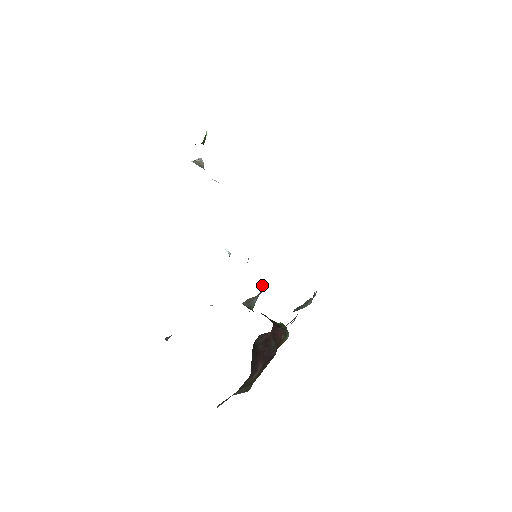
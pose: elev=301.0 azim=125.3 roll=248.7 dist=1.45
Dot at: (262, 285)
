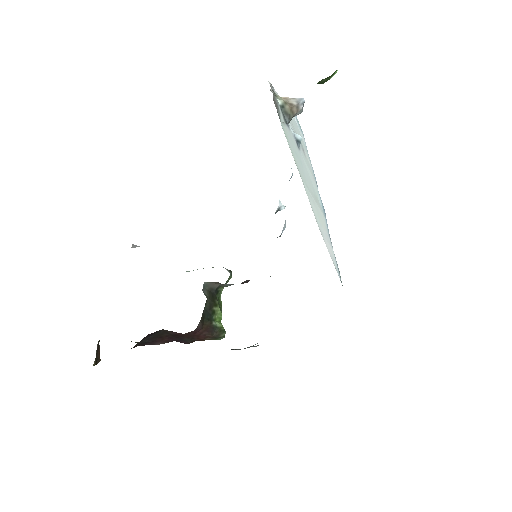
Dot at: (246, 280)
